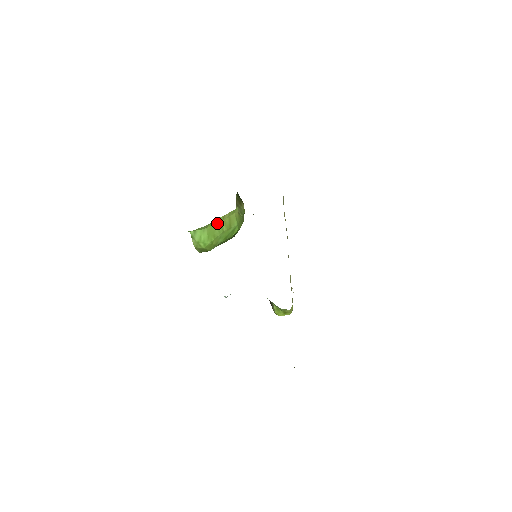
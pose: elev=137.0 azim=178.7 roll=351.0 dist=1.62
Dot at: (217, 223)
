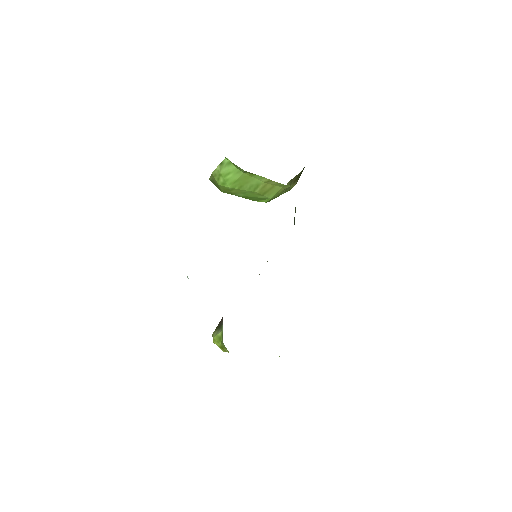
Dot at: (258, 179)
